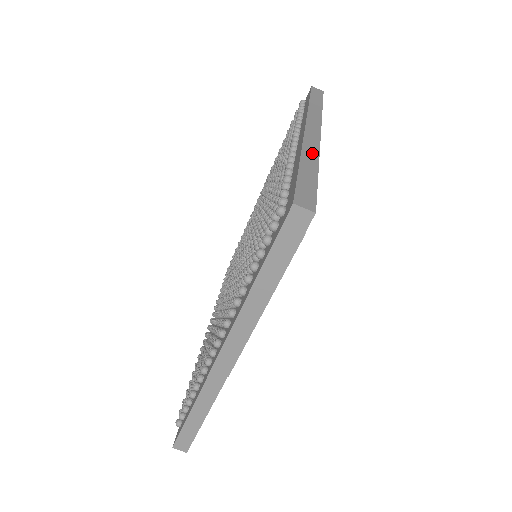
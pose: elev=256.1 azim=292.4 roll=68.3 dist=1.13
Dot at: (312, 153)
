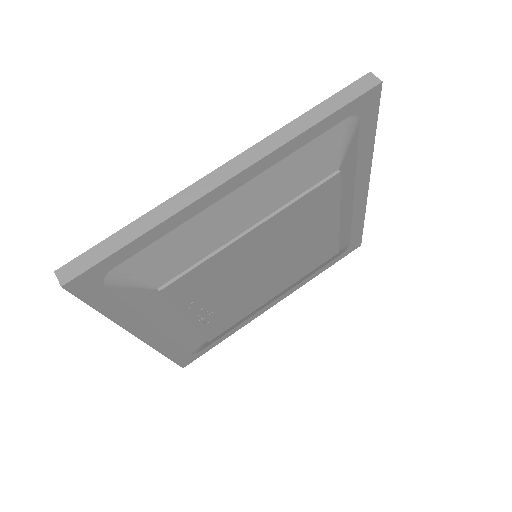
Dot at: occluded
